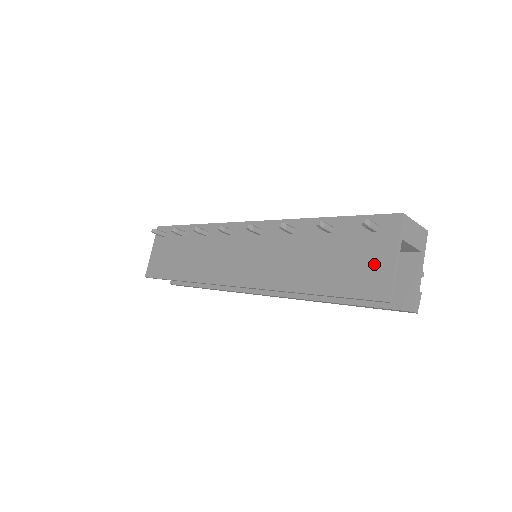
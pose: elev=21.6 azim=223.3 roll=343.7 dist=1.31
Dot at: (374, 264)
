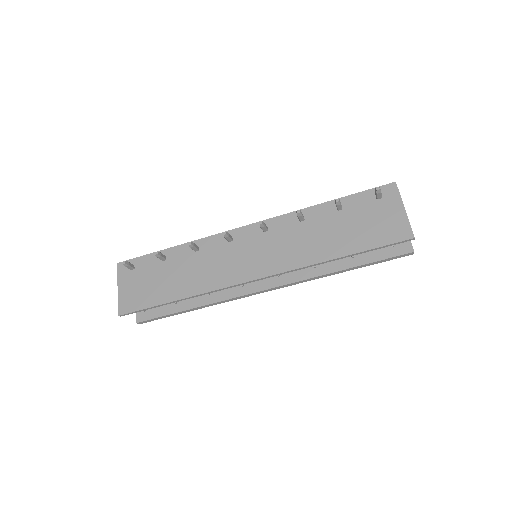
Dot at: (390, 219)
